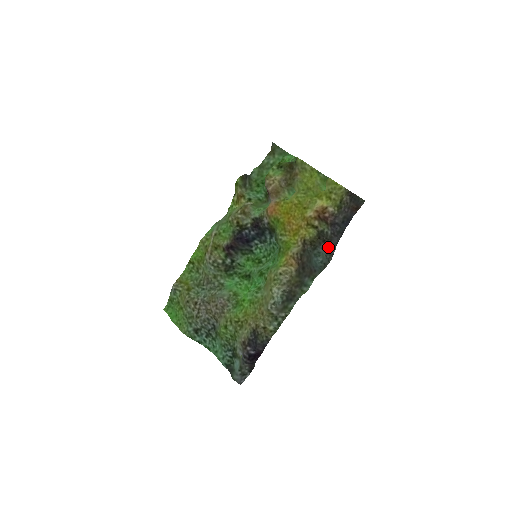
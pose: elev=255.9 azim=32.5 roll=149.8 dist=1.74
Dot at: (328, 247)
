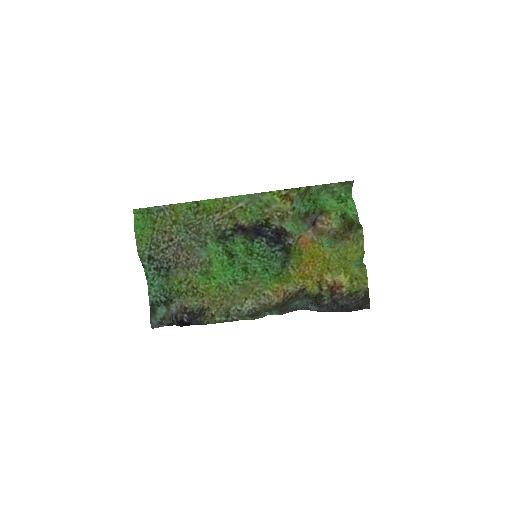
Dot at: (313, 305)
